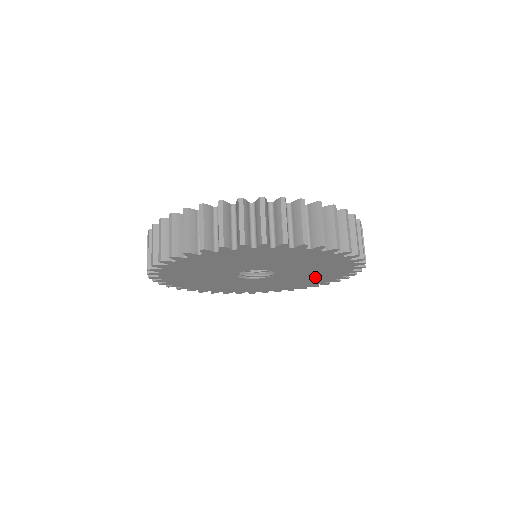
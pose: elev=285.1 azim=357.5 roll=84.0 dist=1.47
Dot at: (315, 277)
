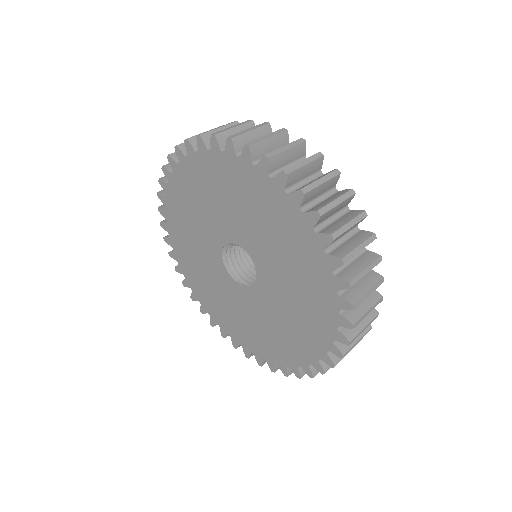
Dot at: (284, 336)
